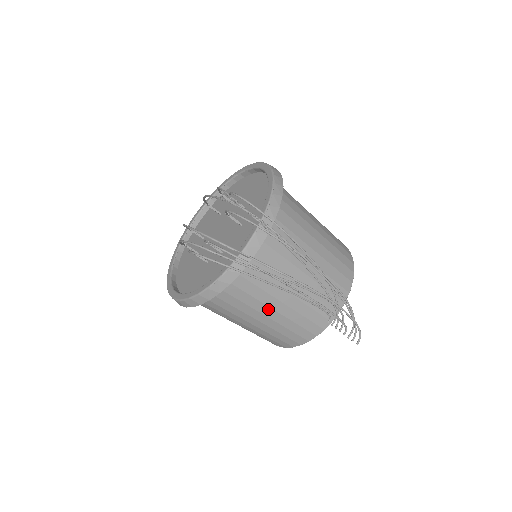
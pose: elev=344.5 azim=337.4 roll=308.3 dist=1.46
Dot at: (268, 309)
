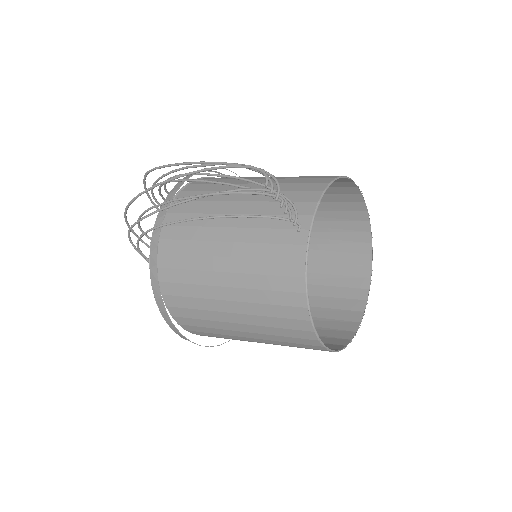
Dot at: (222, 261)
